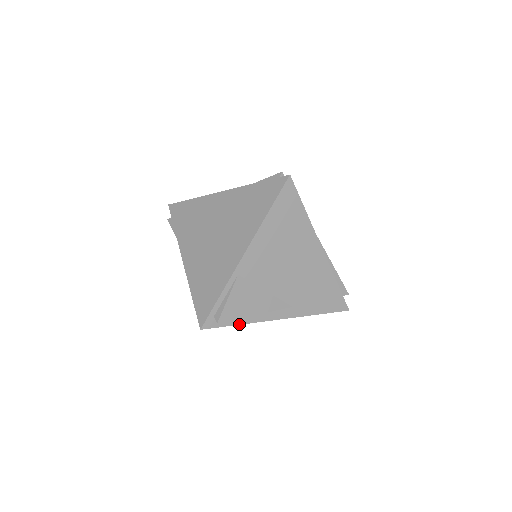
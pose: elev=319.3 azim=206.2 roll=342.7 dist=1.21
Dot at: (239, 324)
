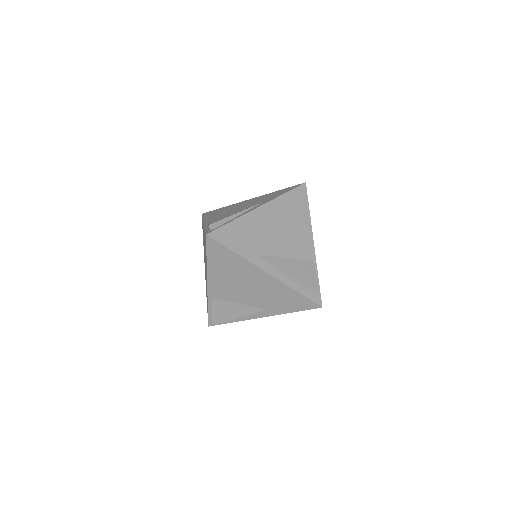
Dot at: (232, 322)
